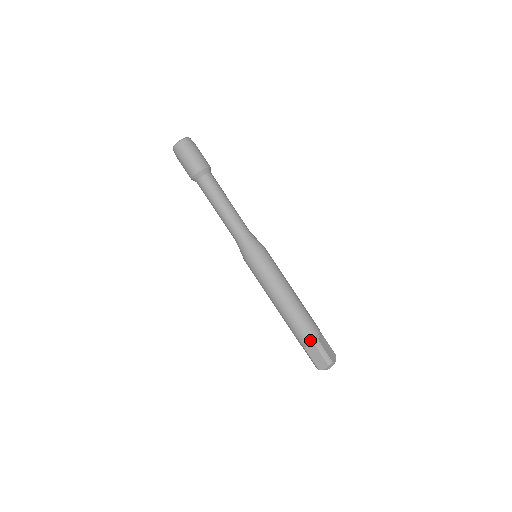
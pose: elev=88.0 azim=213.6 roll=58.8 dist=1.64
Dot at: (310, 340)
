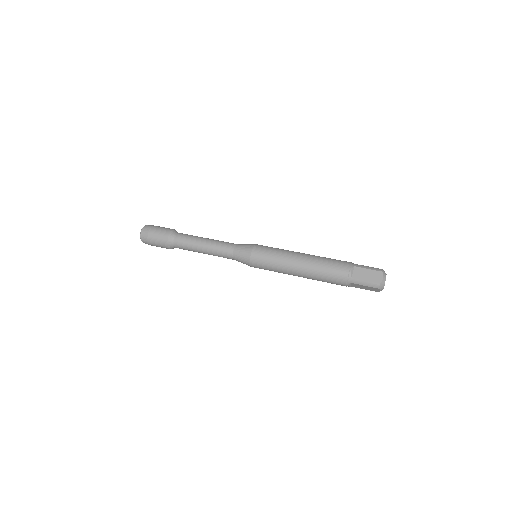
Dot at: (349, 266)
